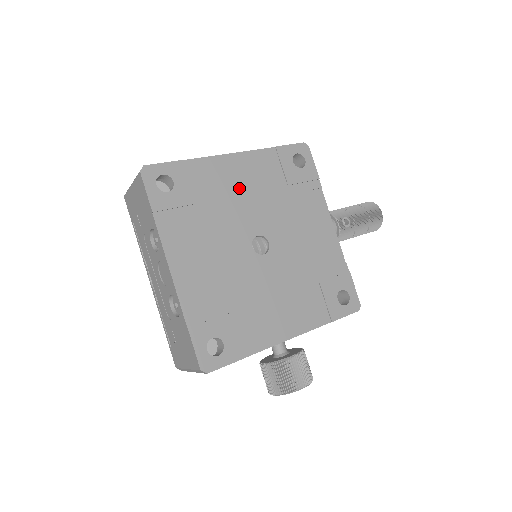
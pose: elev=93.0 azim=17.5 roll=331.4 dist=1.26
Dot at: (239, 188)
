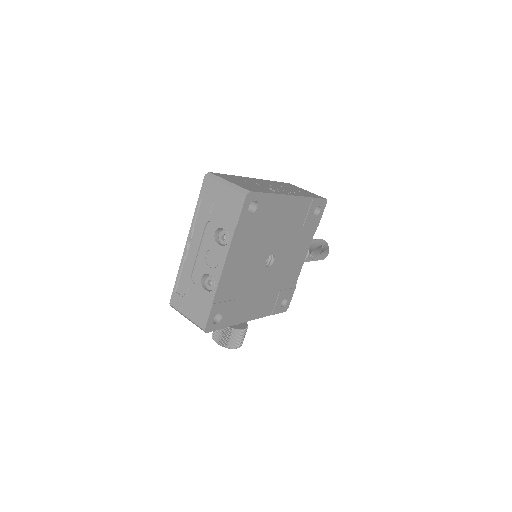
Dot at: (282, 221)
